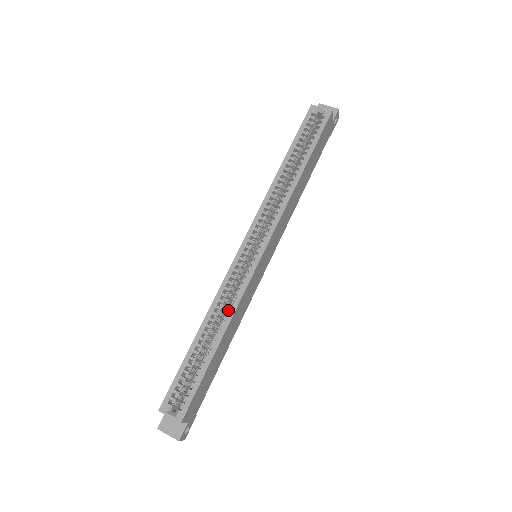
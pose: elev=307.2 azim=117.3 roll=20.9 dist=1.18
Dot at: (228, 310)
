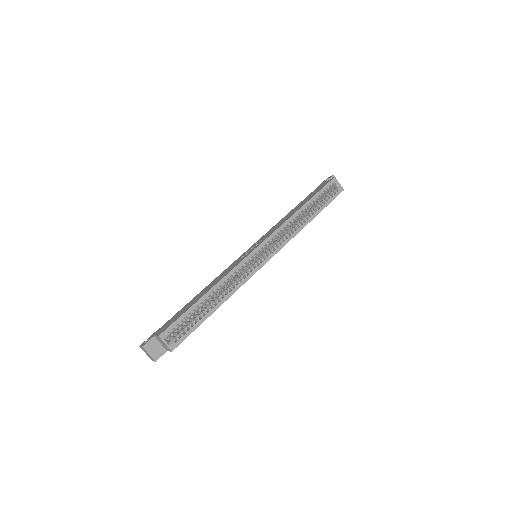
Dot at: (231, 287)
